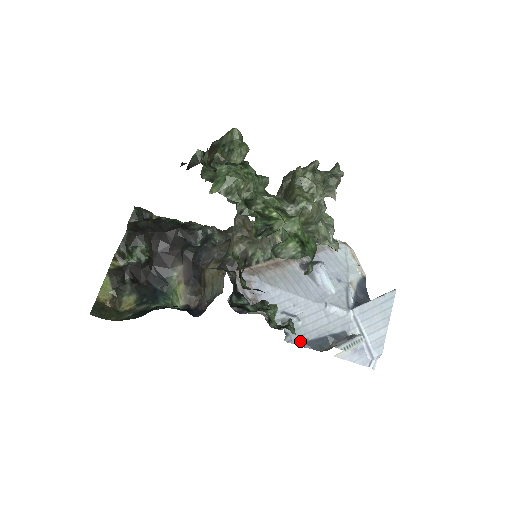
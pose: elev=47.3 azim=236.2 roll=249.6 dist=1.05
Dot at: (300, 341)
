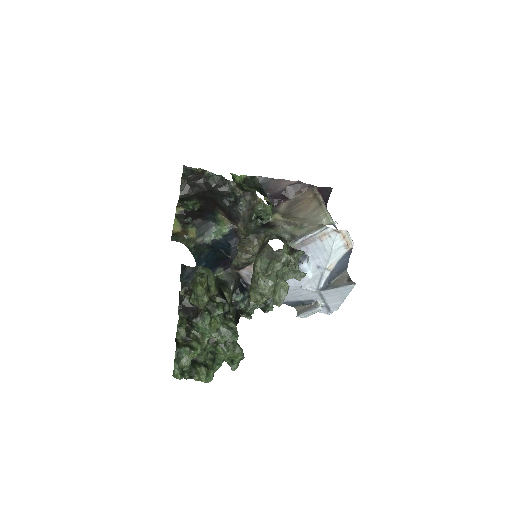
Dot at: occluded
